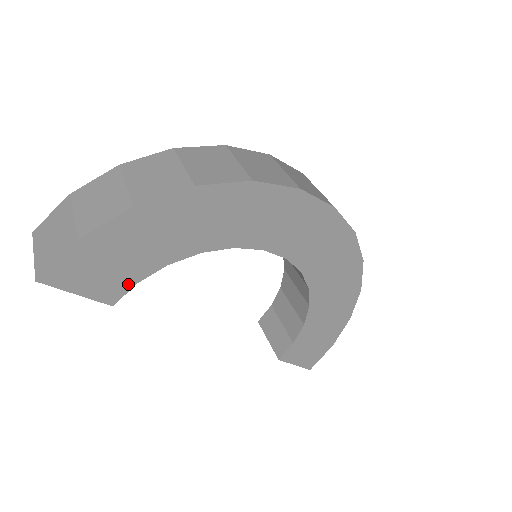
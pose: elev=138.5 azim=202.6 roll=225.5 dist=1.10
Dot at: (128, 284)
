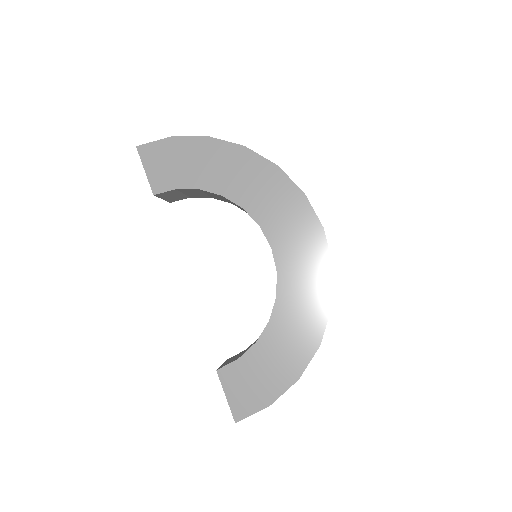
Dot at: (172, 186)
